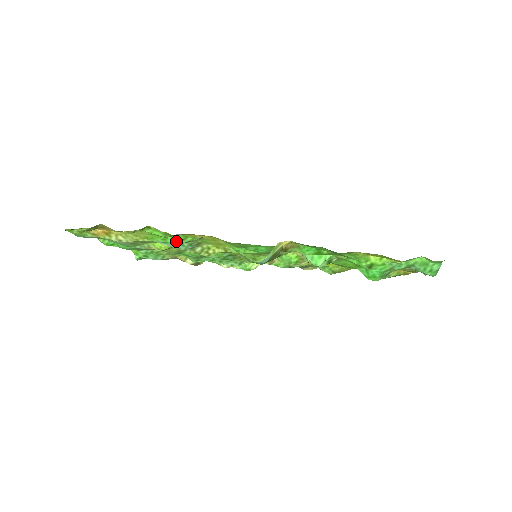
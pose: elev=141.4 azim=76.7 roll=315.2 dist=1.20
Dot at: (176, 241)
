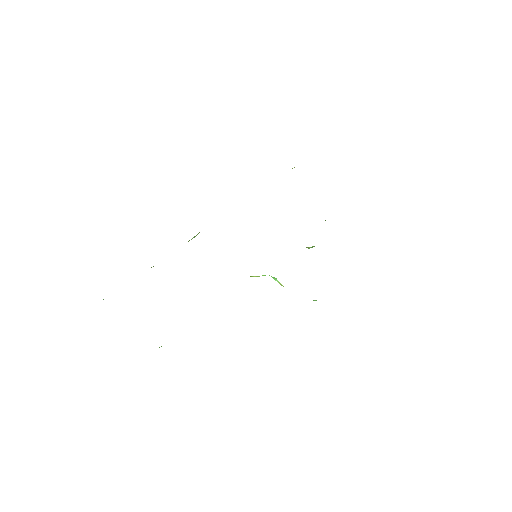
Dot at: occluded
